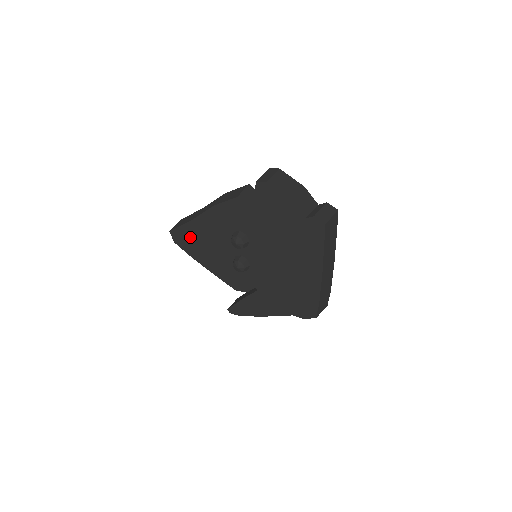
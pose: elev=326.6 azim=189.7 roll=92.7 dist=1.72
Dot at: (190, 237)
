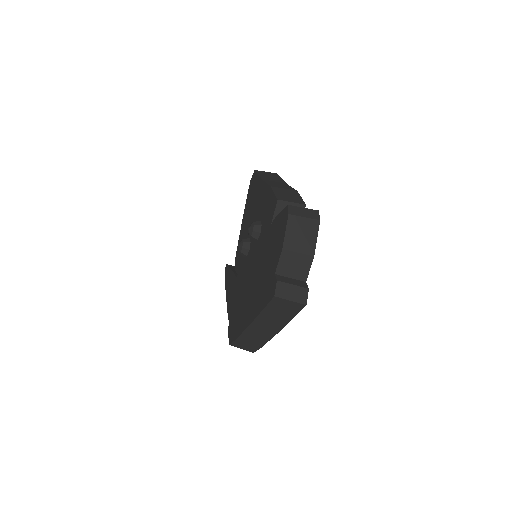
Dot at: (254, 189)
